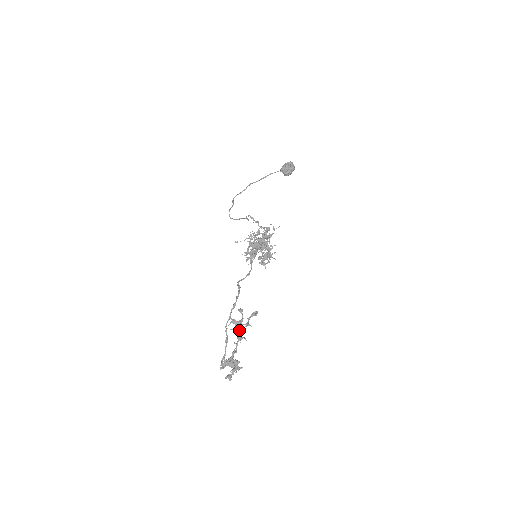
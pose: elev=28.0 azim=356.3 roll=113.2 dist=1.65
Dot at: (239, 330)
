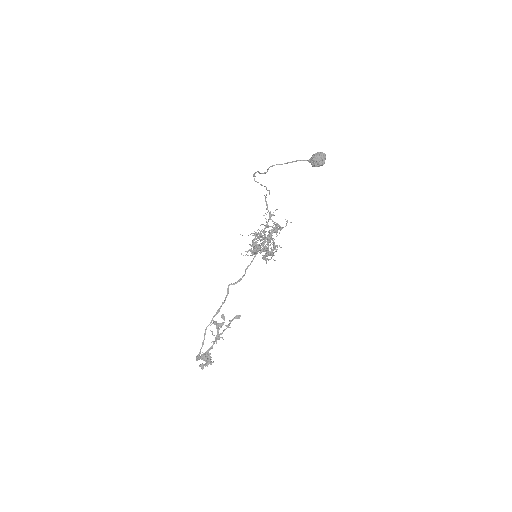
Dot at: occluded
